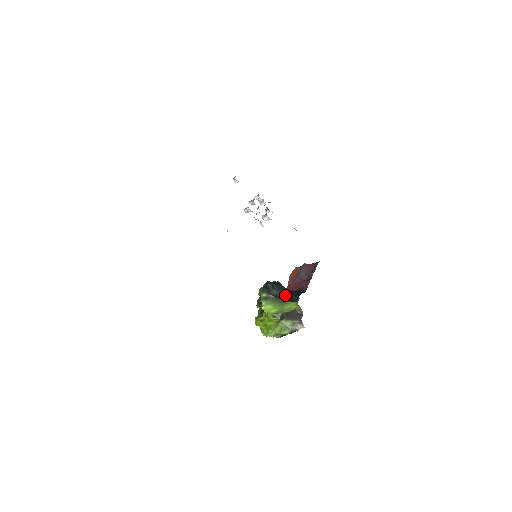
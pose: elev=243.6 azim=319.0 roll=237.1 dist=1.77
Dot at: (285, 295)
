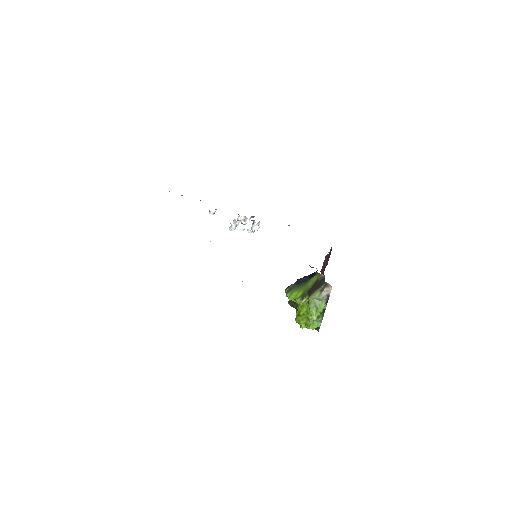
Dot at: (306, 278)
